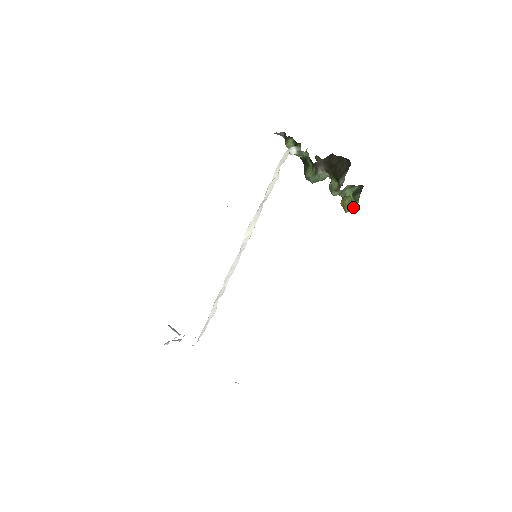
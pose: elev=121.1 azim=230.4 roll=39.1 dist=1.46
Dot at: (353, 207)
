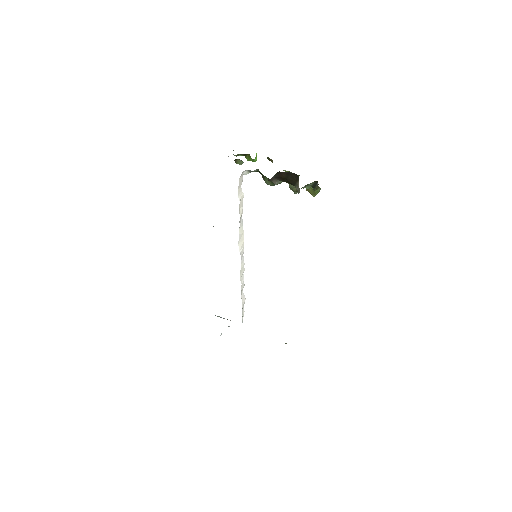
Dot at: (317, 192)
